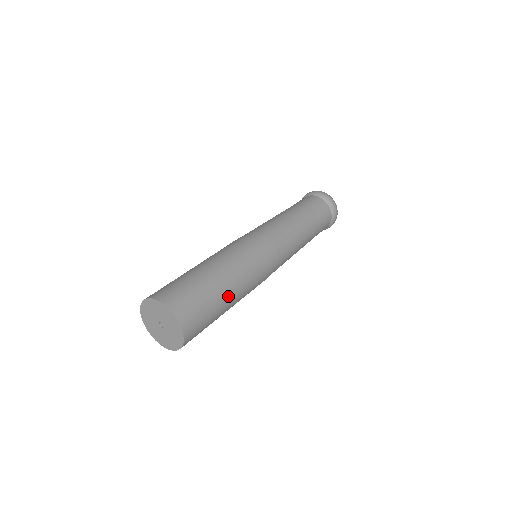
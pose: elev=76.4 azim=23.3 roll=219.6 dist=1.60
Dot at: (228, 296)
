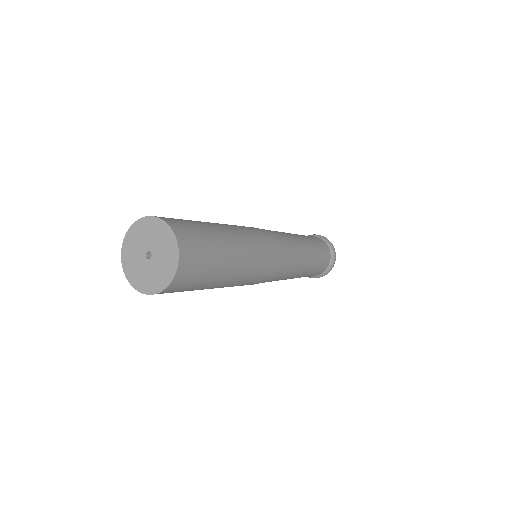
Dot at: (231, 263)
